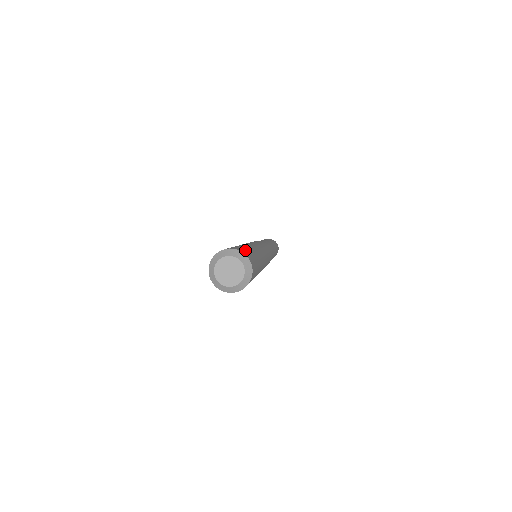
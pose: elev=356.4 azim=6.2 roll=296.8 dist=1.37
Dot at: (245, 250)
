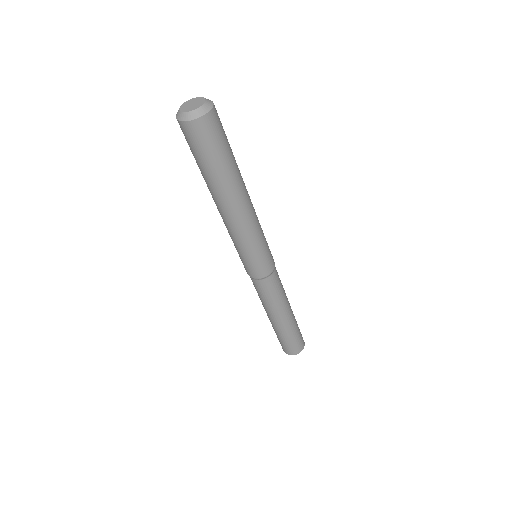
Dot at: (221, 123)
